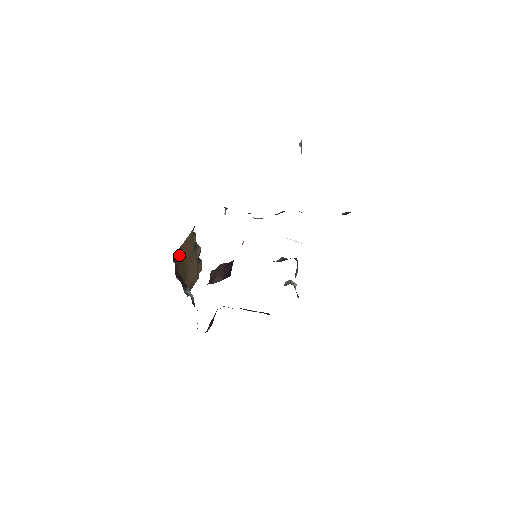
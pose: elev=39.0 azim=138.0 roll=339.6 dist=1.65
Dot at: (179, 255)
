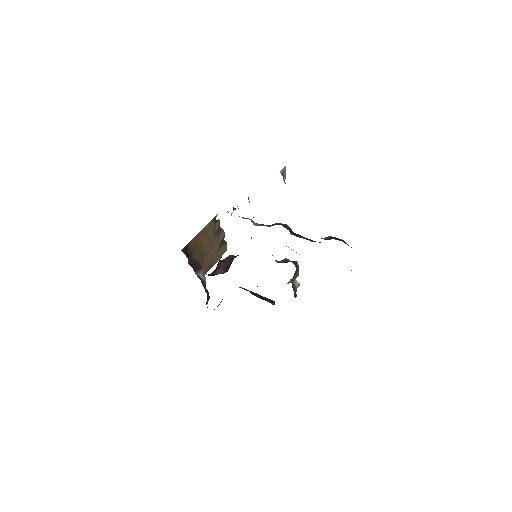
Dot at: (194, 242)
